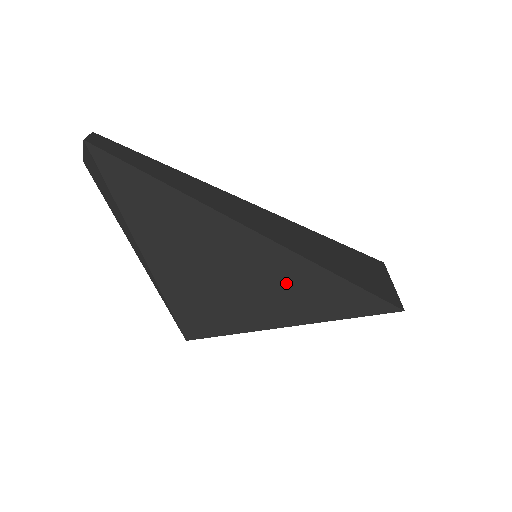
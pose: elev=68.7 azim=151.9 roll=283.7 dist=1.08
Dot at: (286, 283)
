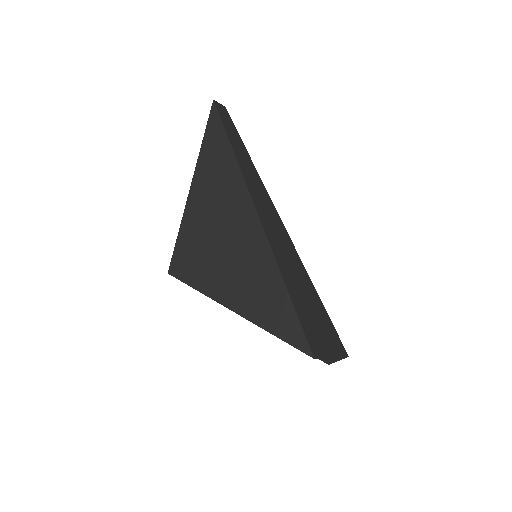
Dot at: (254, 275)
